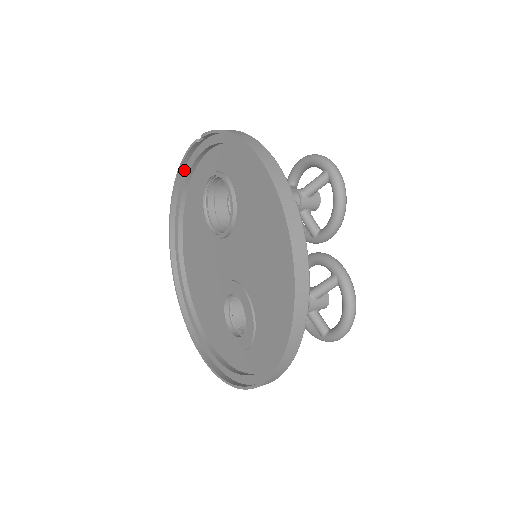
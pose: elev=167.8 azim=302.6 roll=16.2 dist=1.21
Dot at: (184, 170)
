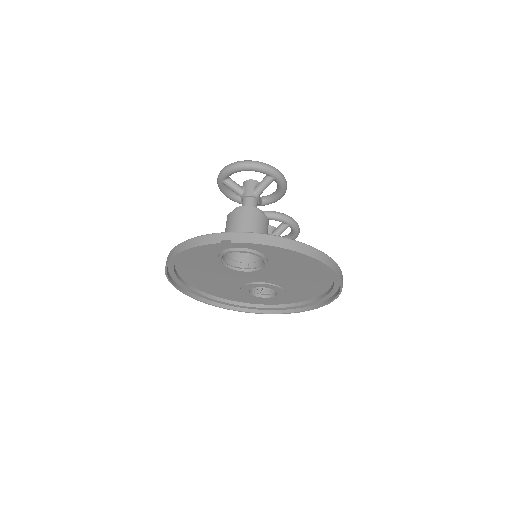
Dot at: (186, 247)
